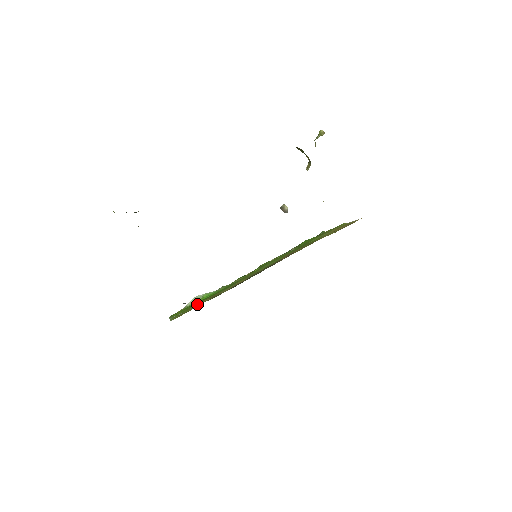
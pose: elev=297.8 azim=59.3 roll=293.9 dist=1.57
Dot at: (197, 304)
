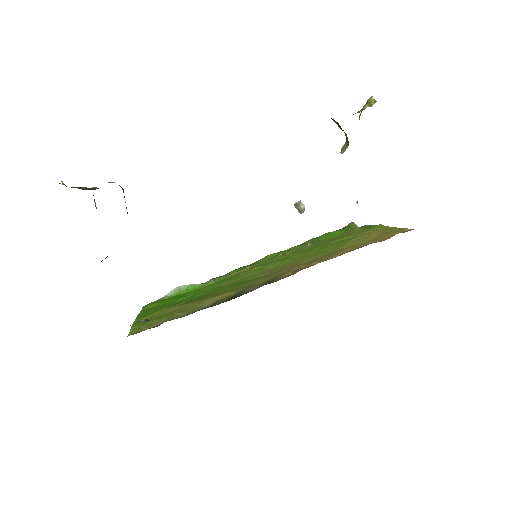
Dot at: (169, 312)
